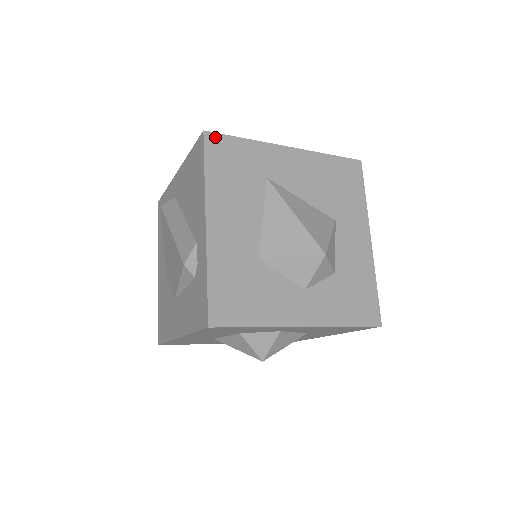
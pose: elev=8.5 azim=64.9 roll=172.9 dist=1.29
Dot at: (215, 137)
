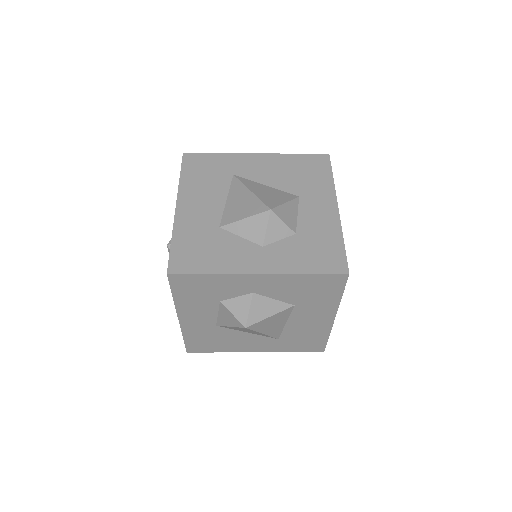
Dot at: (192, 156)
